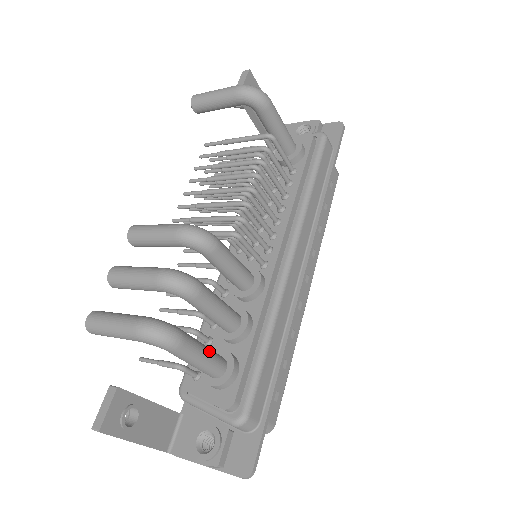
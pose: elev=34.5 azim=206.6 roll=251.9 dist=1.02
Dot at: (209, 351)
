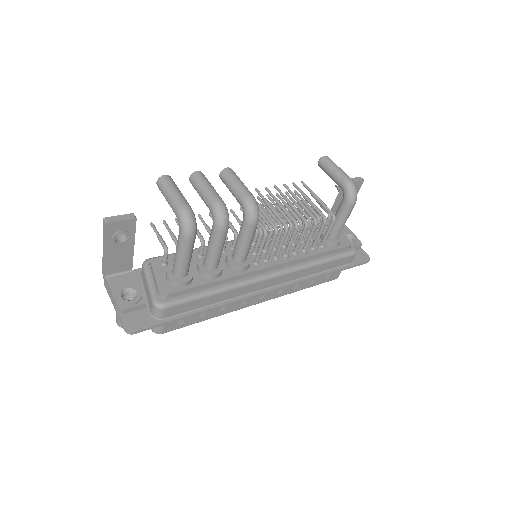
Dot at: (190, 259)
